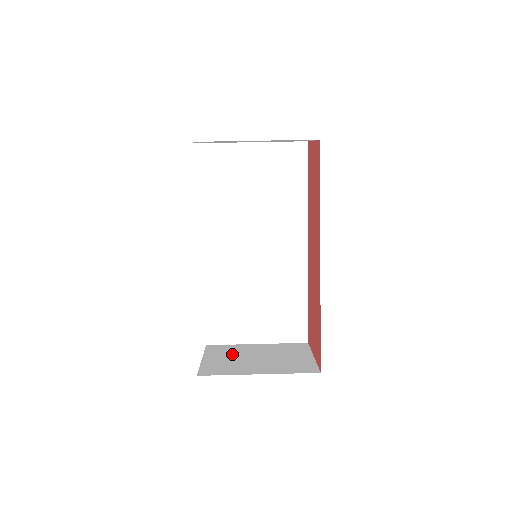
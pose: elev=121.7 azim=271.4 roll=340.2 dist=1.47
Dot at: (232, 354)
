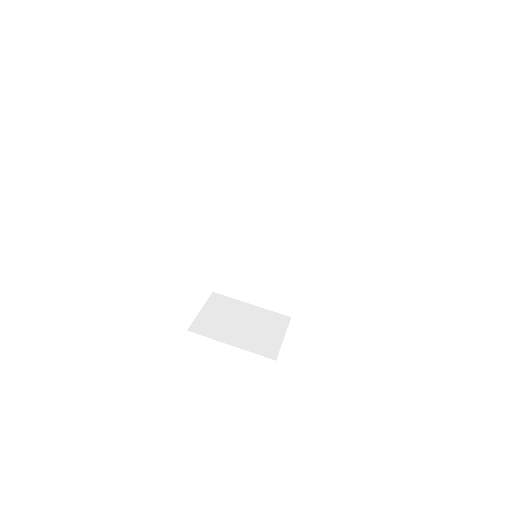
Dot at: (225, 312)
